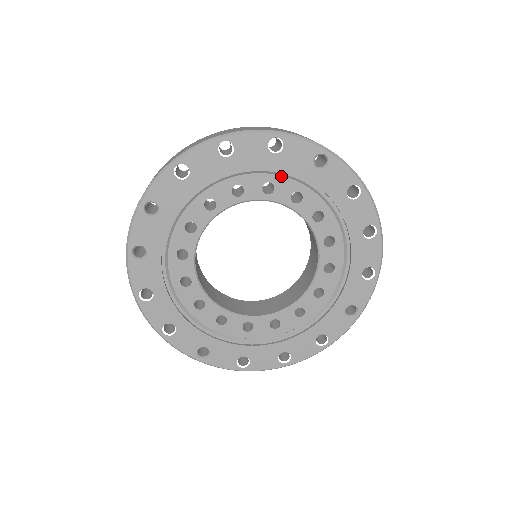
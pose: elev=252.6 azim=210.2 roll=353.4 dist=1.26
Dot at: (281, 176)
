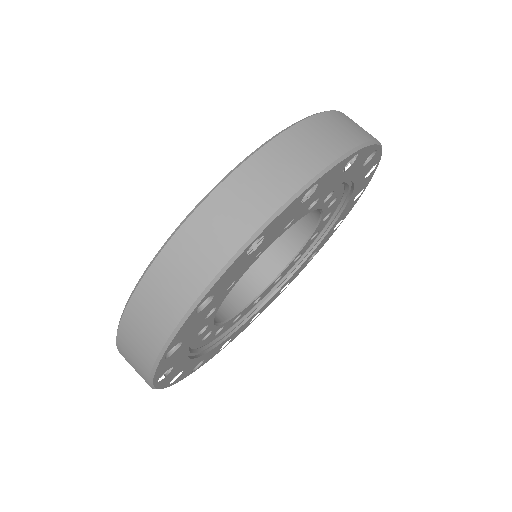
Dot at: occluded
